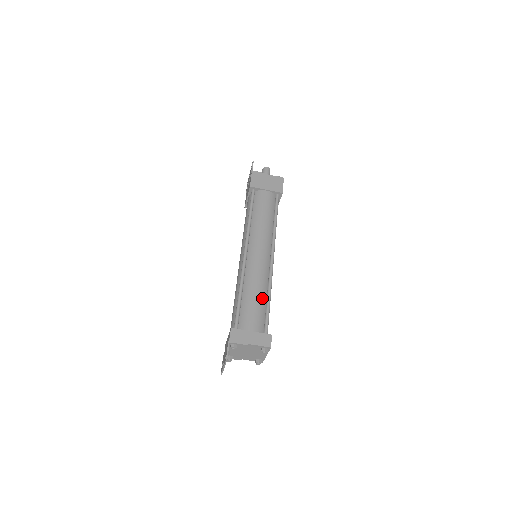
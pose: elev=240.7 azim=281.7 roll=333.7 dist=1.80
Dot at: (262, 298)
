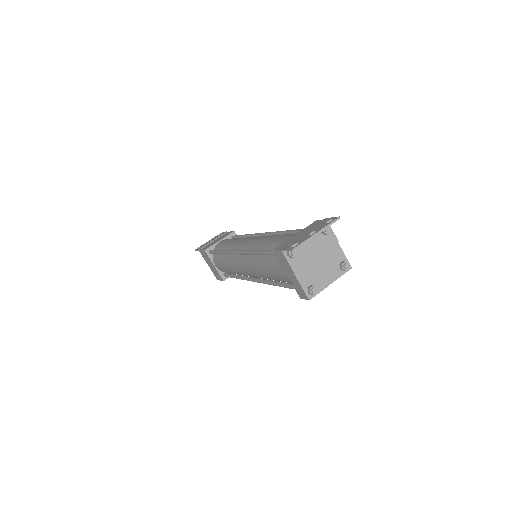
Dot at: occluded
